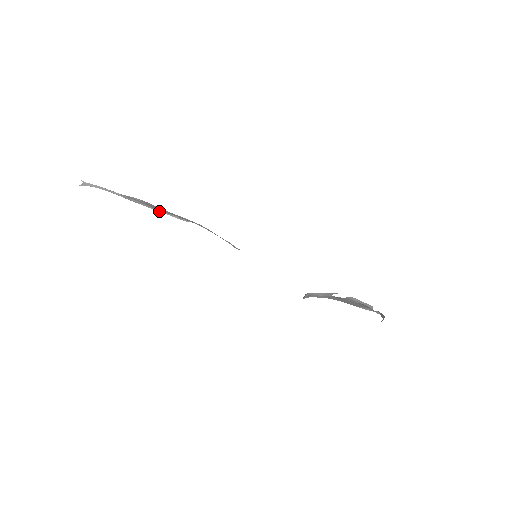
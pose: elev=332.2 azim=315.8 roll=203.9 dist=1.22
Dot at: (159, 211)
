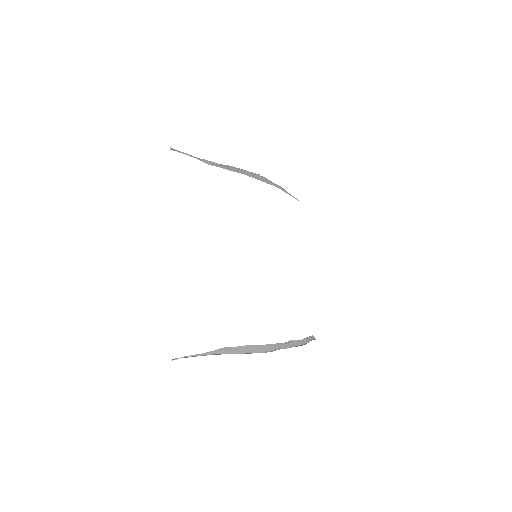
Dot at: (234, 167)
